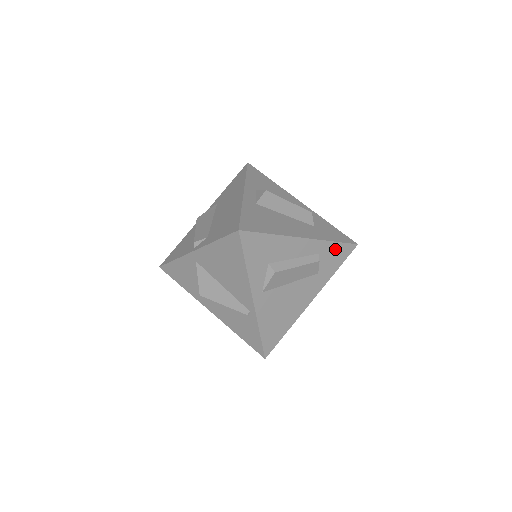
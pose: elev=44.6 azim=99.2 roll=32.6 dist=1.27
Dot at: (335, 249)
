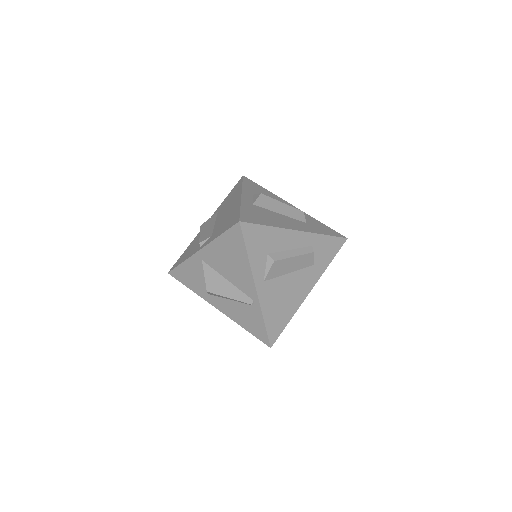
Dot at: (327, 242)
